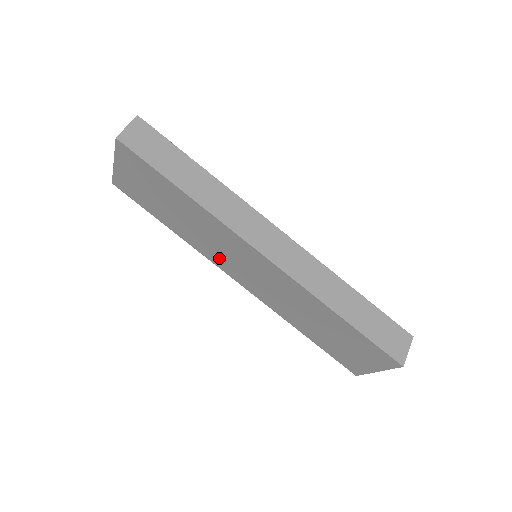
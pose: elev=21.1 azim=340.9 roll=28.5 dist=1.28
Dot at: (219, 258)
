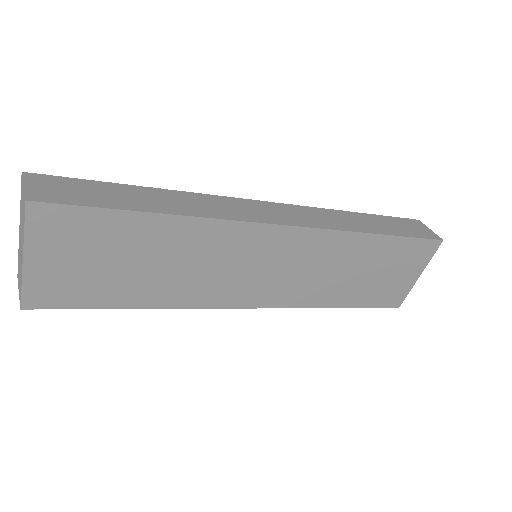
Dot at: (222, 290)
